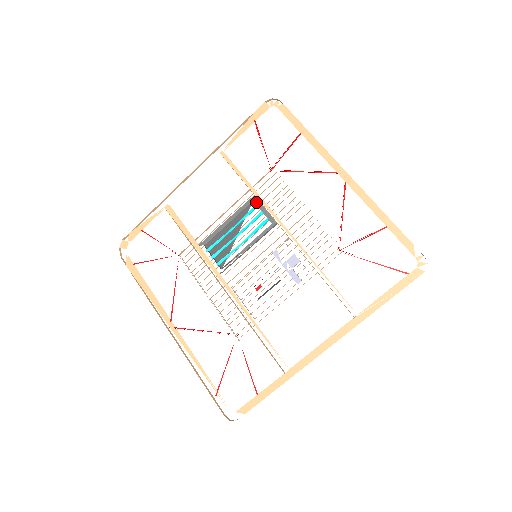
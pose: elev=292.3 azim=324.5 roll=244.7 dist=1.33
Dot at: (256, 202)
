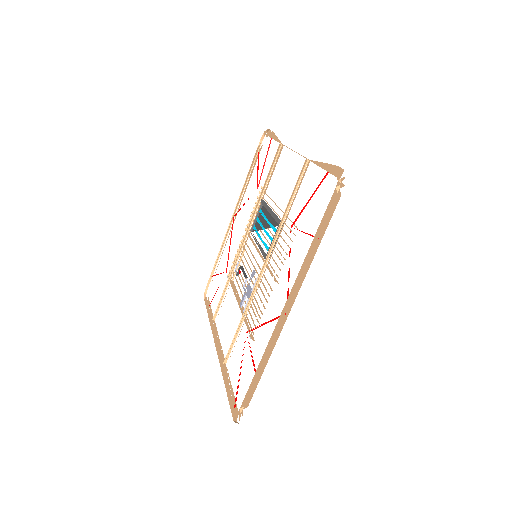
Dot at: (277, 229)
